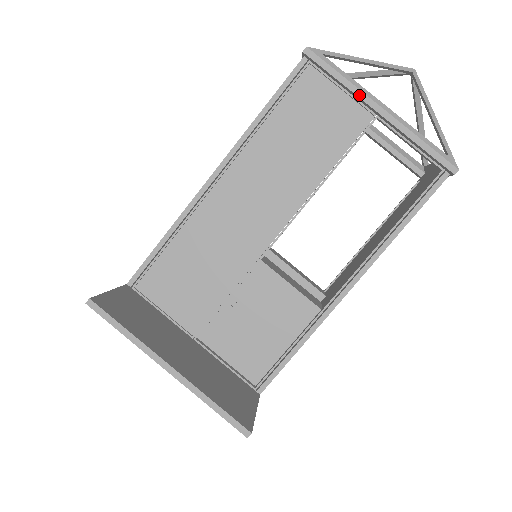
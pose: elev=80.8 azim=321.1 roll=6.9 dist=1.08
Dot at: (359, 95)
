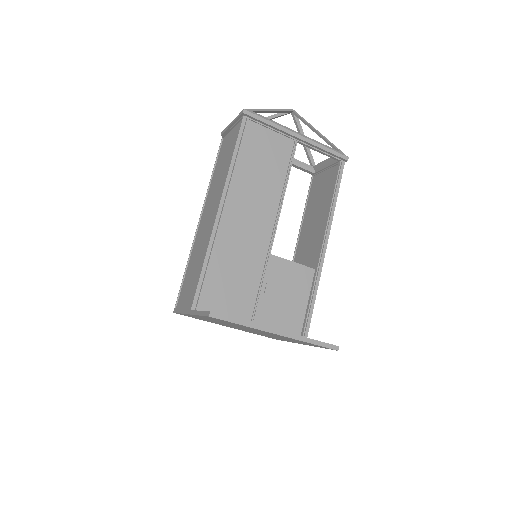
Dot at: (284, 130)
